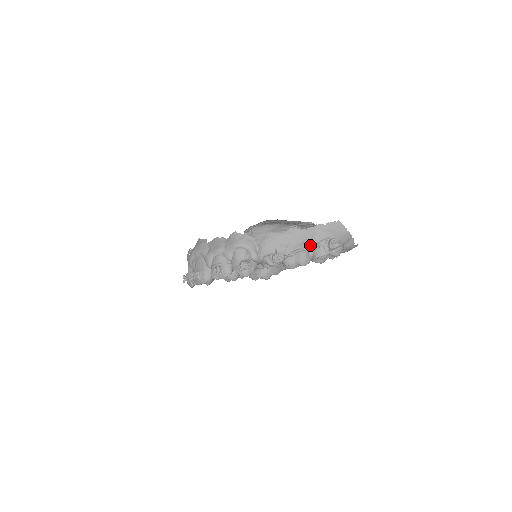
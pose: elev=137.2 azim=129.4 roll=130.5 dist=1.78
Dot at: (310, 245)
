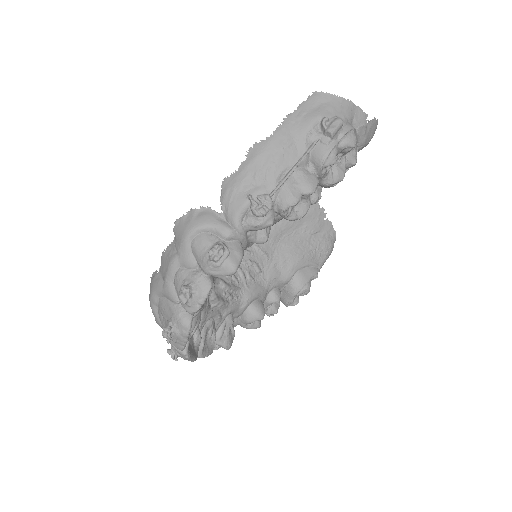
Dot at: (297, 154)
